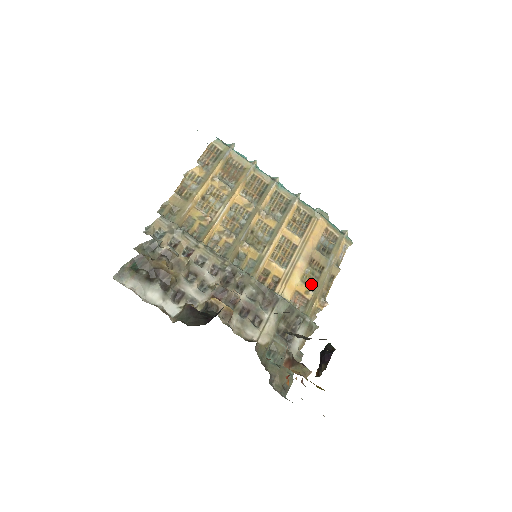
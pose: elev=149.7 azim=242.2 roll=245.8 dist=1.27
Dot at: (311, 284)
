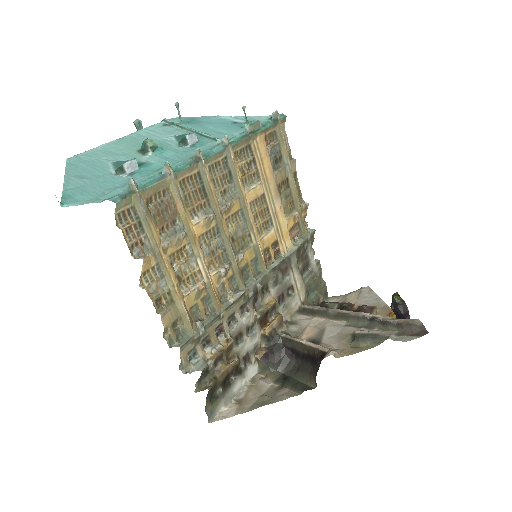
Dot at: (291, 207)
